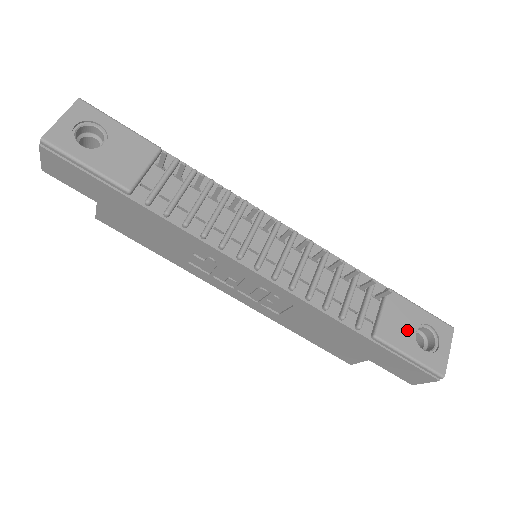
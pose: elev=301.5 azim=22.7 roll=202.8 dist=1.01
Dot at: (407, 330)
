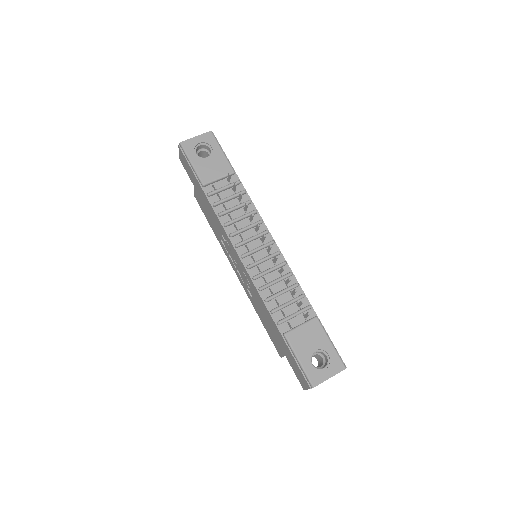
Dot at: (309, 346)
